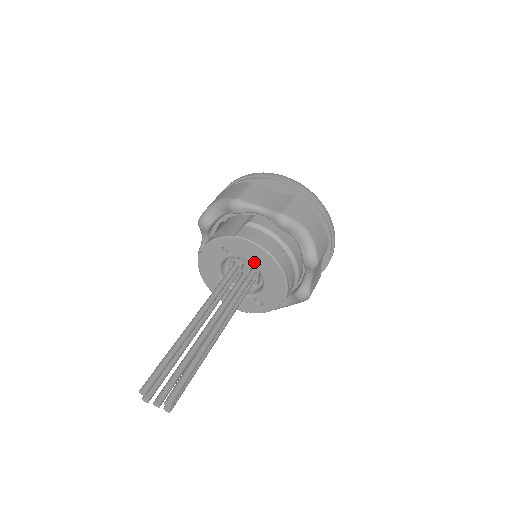
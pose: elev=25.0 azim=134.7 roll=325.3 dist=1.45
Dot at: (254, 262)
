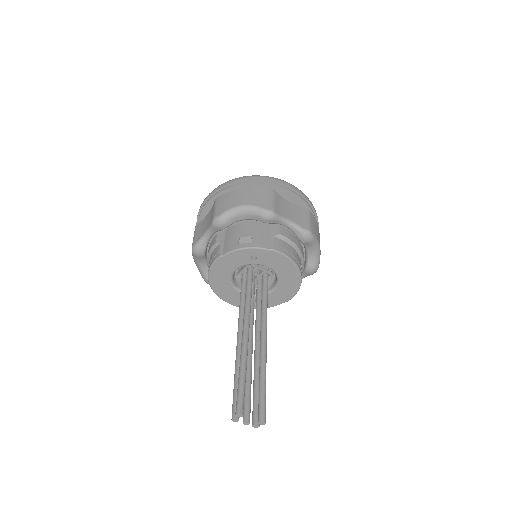
Dot at: (278, 271)
